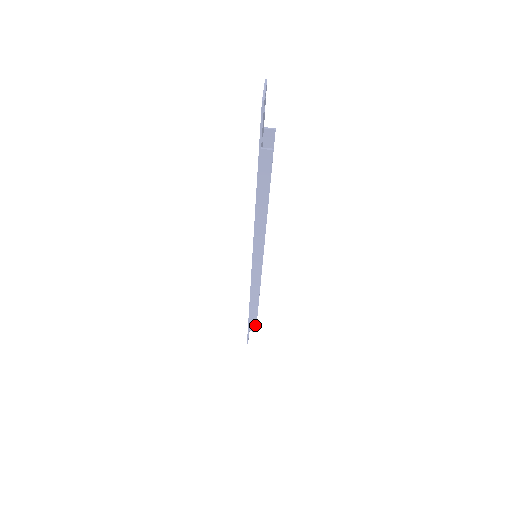
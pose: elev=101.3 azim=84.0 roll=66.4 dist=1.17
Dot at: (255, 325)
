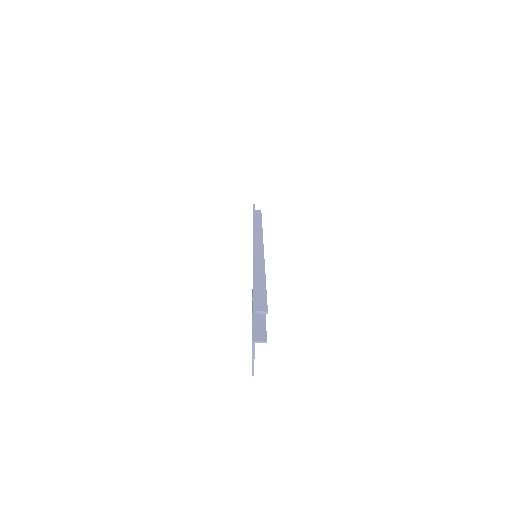
Dot at: occluded
